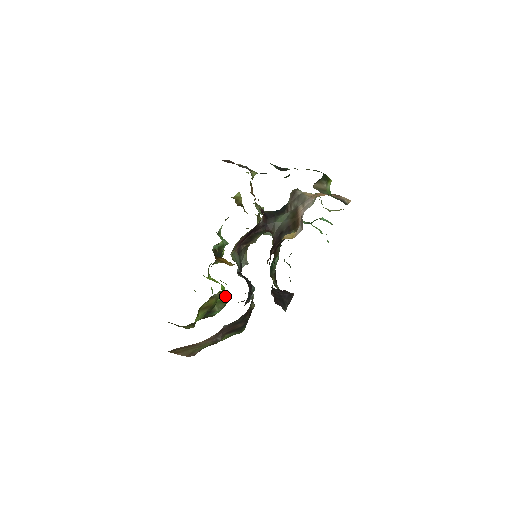
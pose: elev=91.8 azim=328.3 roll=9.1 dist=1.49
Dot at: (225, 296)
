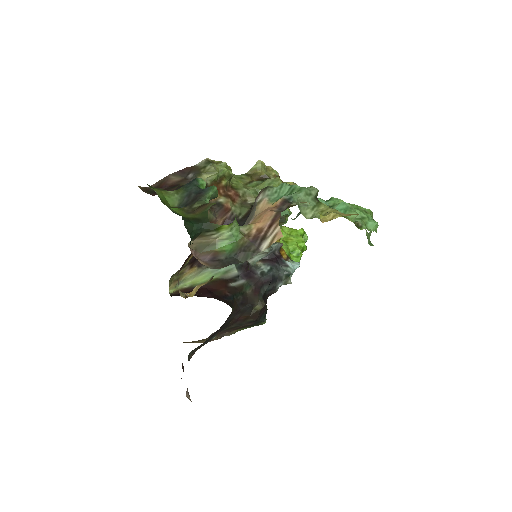
Dot at: occluded
